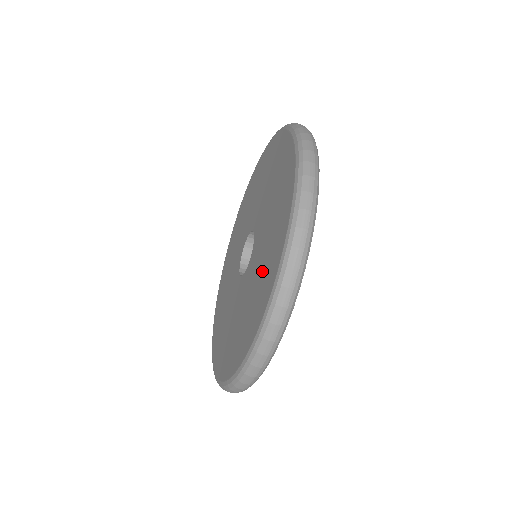
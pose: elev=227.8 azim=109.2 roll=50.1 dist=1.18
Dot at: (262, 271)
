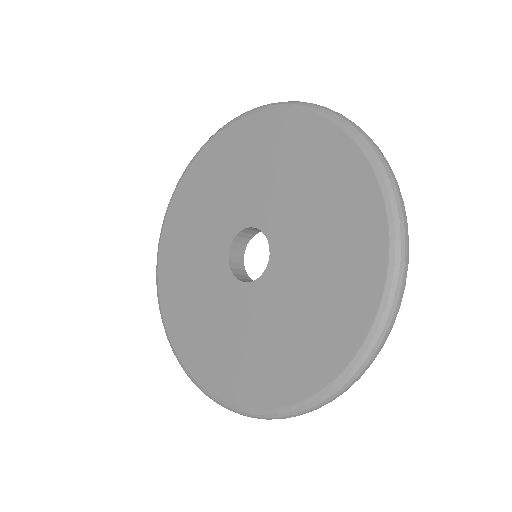
Dot at: (323, 296)
